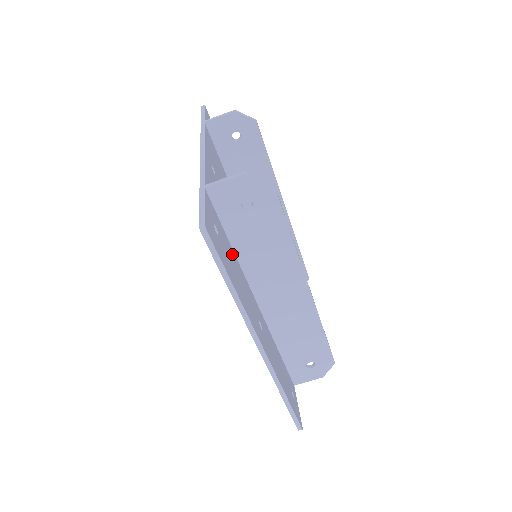
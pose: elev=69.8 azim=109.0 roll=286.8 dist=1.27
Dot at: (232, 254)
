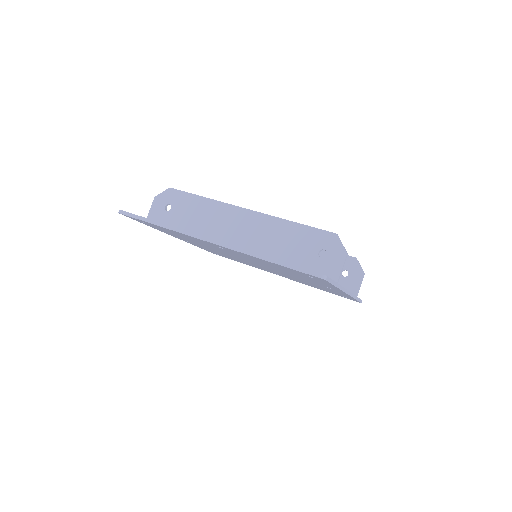
Dot at: occluded
